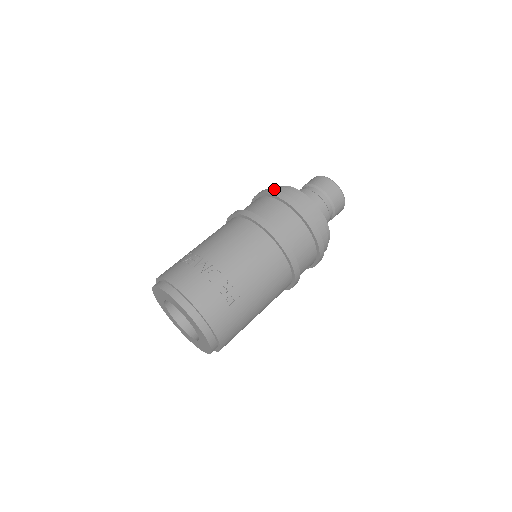
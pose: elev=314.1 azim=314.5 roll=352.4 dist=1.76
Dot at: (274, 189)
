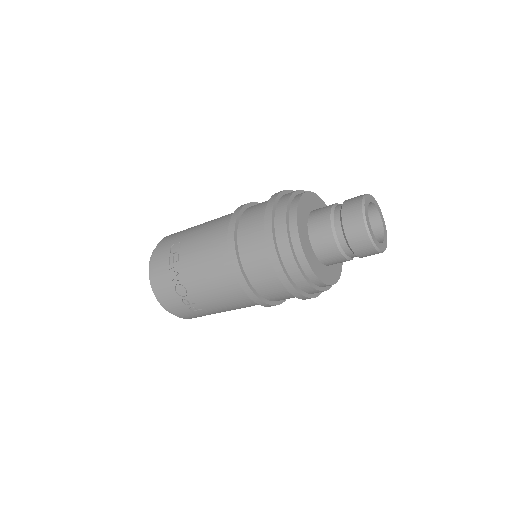
Dot at: (279, 217)
